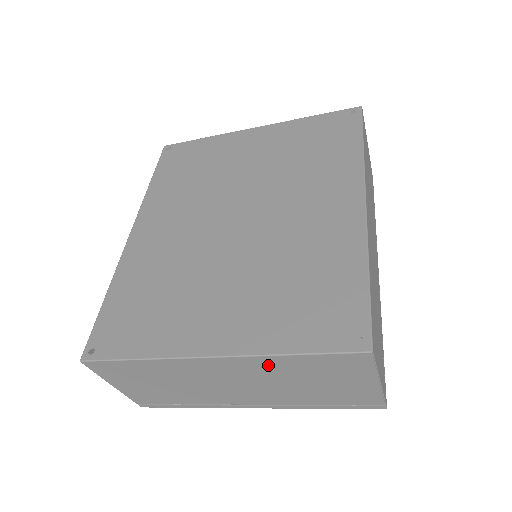
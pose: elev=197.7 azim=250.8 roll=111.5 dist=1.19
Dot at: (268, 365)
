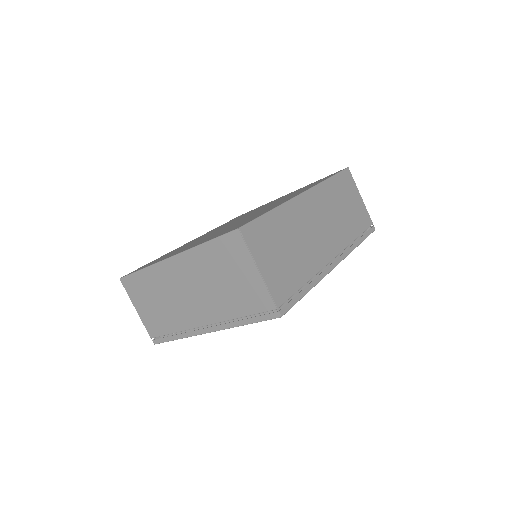
Dot at: (198, 260)
